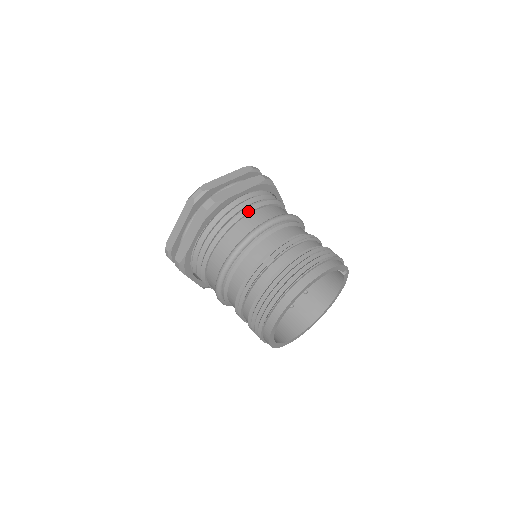
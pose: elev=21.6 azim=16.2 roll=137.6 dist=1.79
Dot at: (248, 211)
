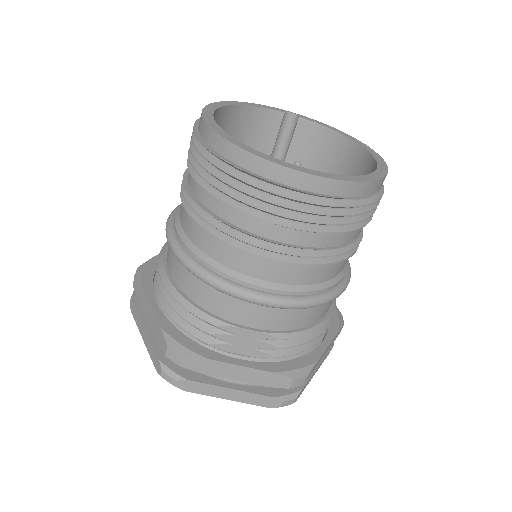
Dot at: occluded
